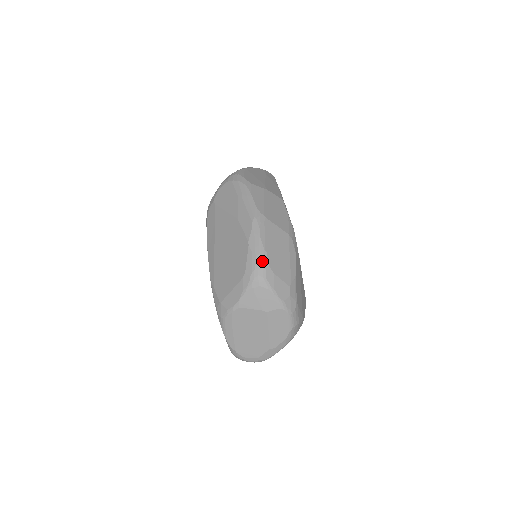
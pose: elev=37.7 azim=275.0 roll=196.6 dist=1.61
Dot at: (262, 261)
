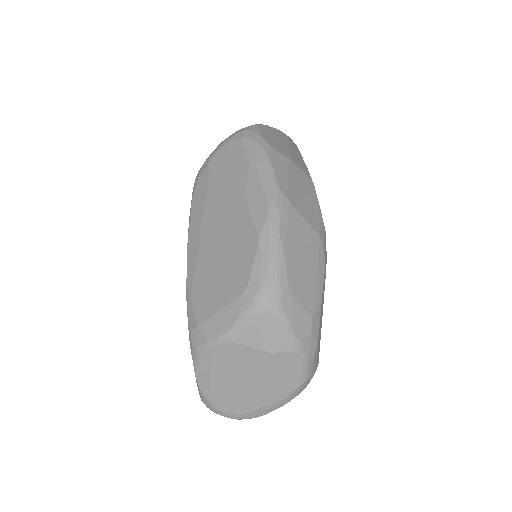
Dot at: (278, 273)
